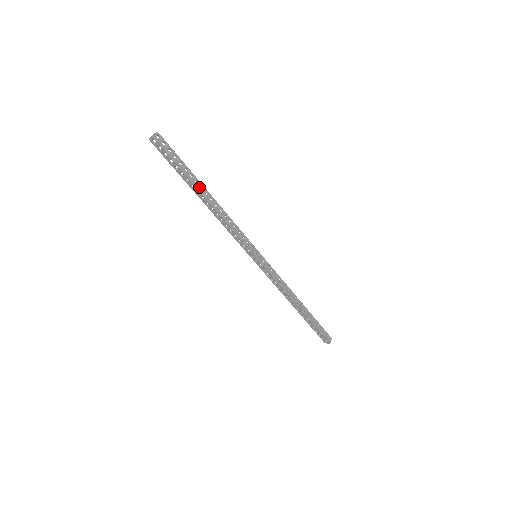
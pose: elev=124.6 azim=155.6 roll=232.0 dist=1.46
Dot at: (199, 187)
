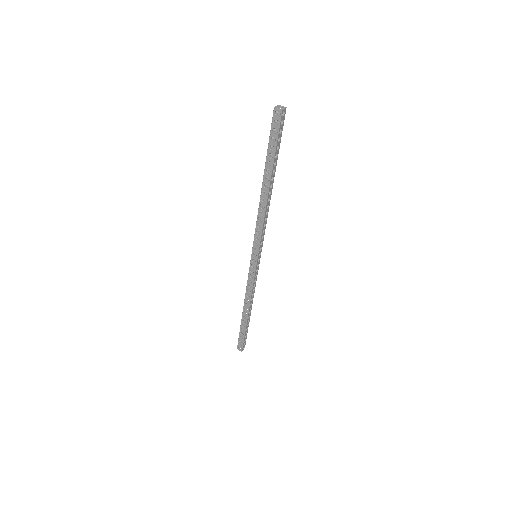
Dot at: (272, 176)
